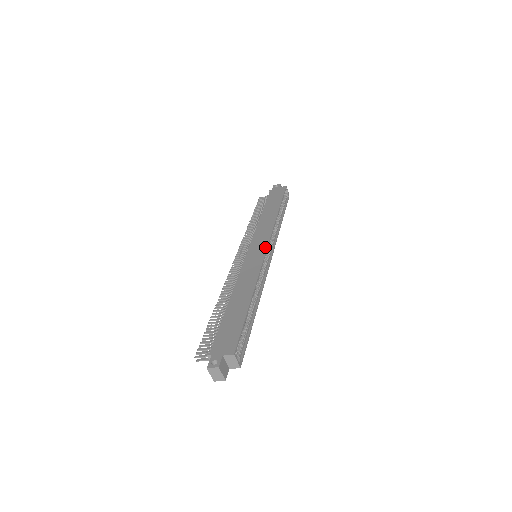
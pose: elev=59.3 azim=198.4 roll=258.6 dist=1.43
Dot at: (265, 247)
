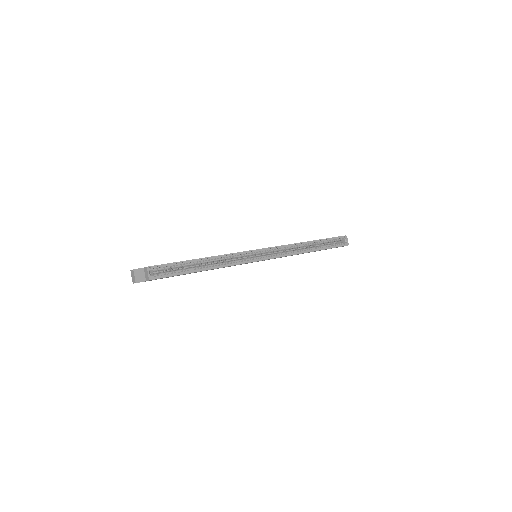
Dot at: occluded
